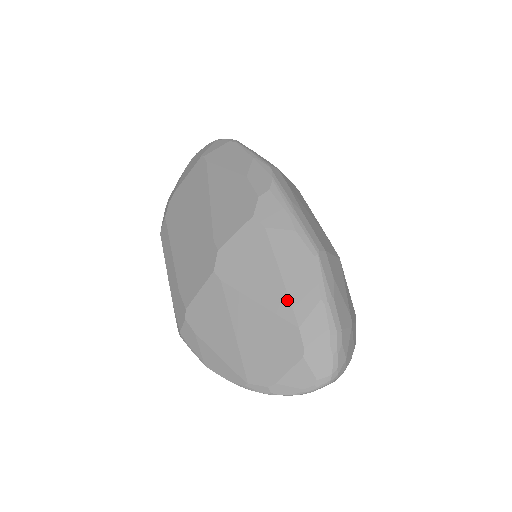
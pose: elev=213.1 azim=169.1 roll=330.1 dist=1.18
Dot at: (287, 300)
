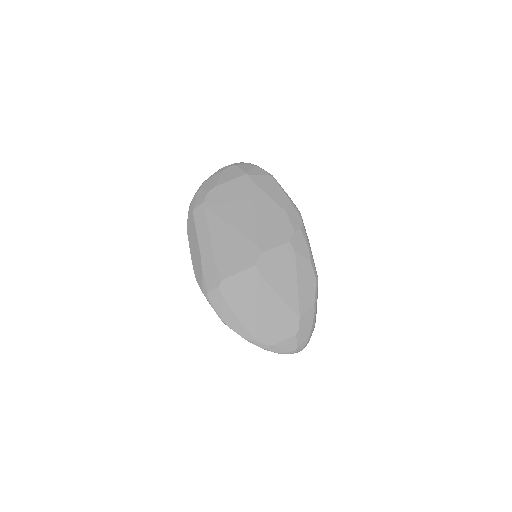
Dot at: (297, 300)
